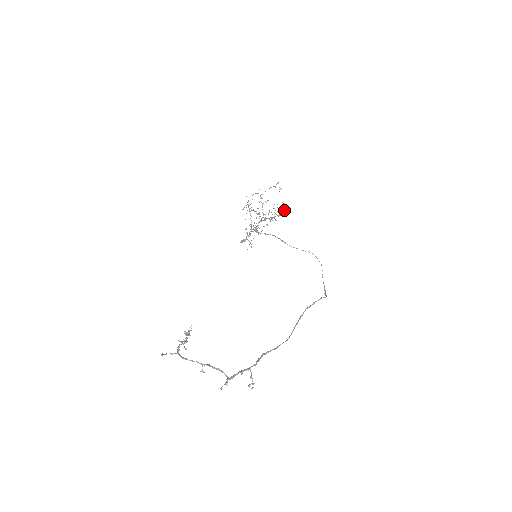
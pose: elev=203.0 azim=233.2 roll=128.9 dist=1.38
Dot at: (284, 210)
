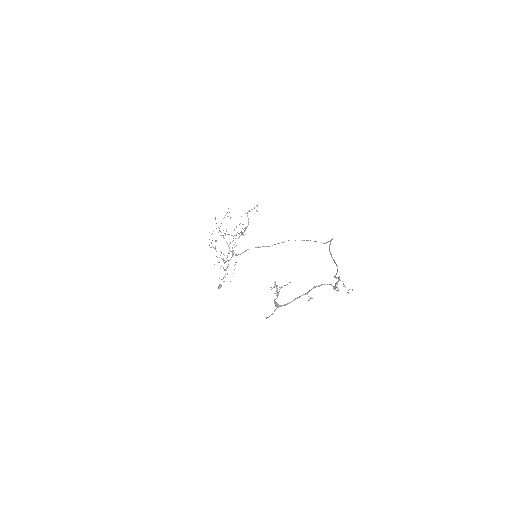
Dot at: occluded
